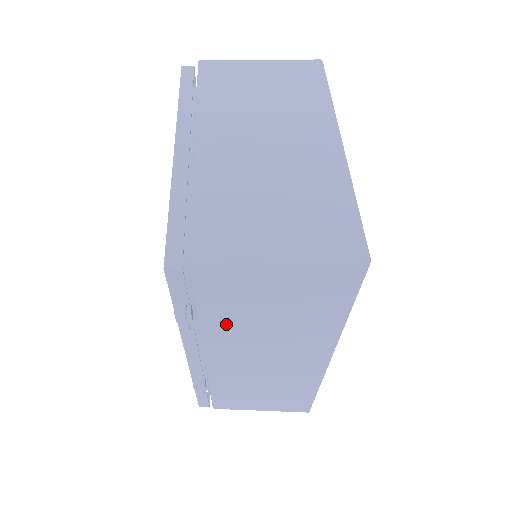
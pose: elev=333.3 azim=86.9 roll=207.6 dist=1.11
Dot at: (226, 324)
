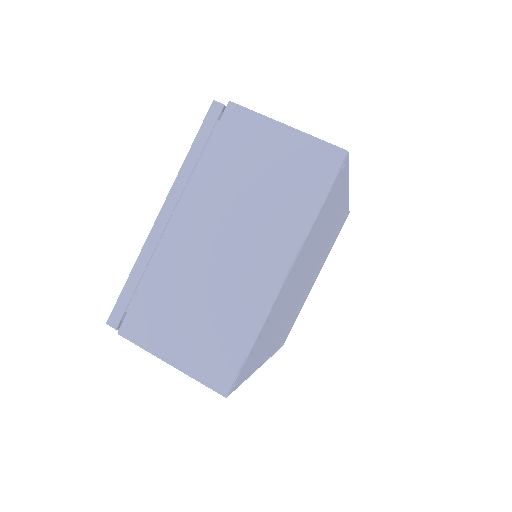
Dot at: occluded
